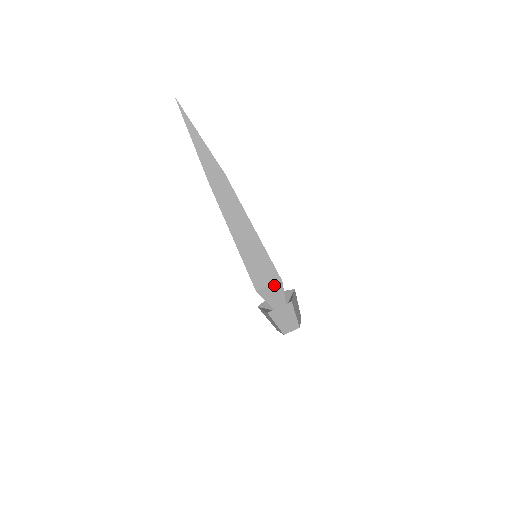
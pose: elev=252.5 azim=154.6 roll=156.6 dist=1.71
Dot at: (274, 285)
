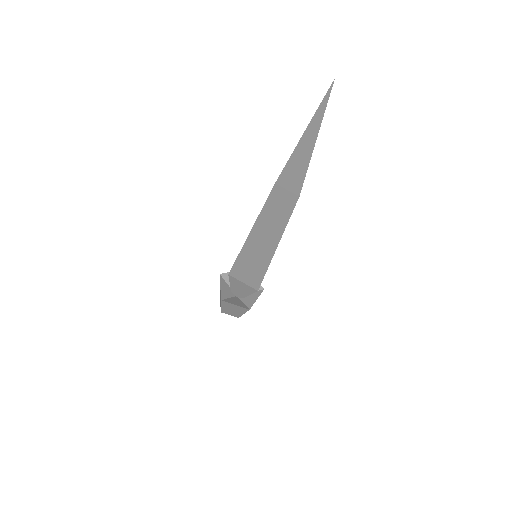
Dot at: (248, 286)
